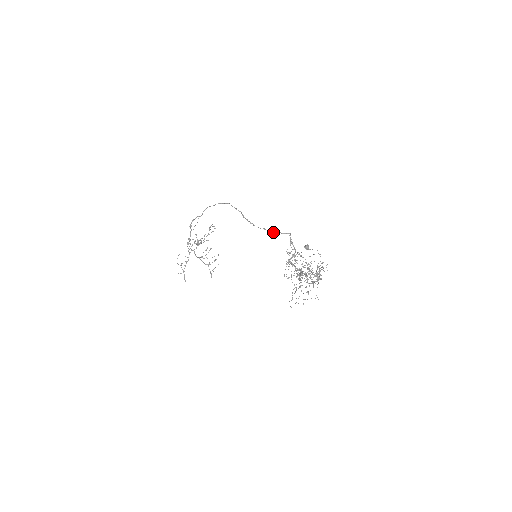
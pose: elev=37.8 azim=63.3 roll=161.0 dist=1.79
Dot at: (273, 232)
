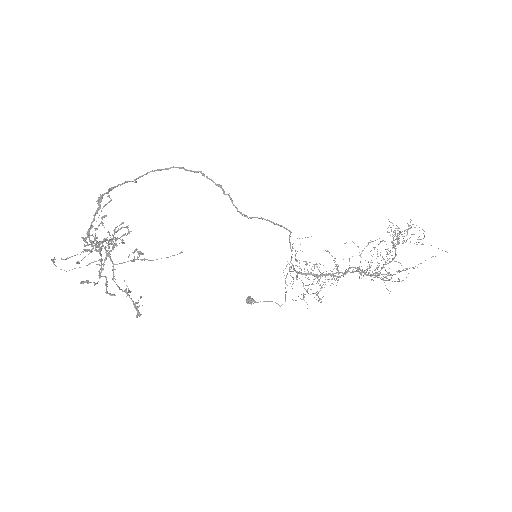
Dot at: (274, 223)
